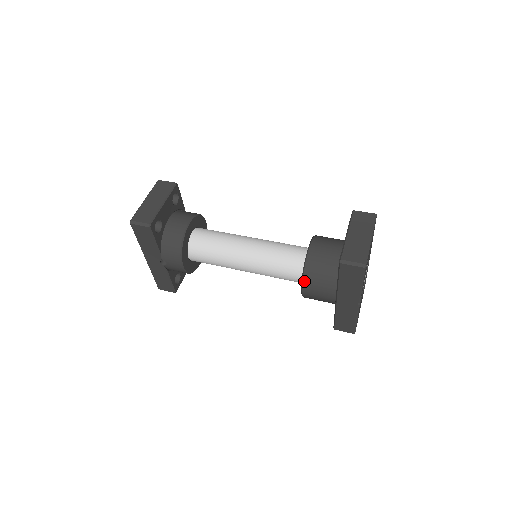
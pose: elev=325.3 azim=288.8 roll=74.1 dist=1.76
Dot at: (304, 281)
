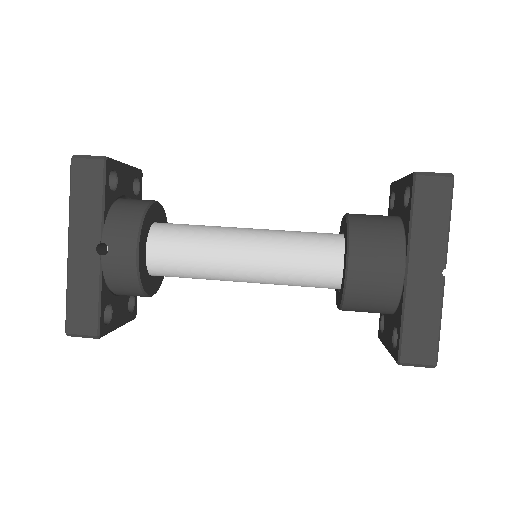
Dot at: (351, 243)
